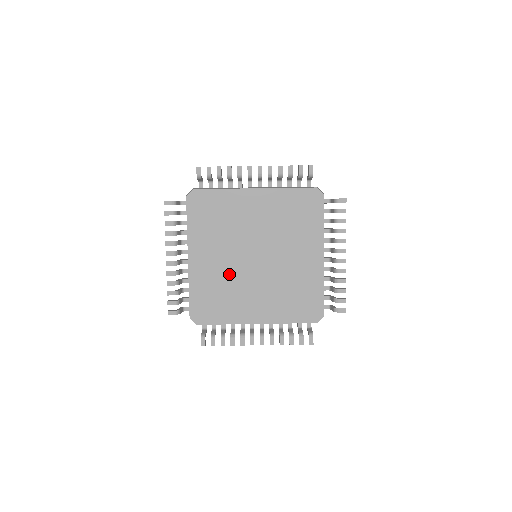
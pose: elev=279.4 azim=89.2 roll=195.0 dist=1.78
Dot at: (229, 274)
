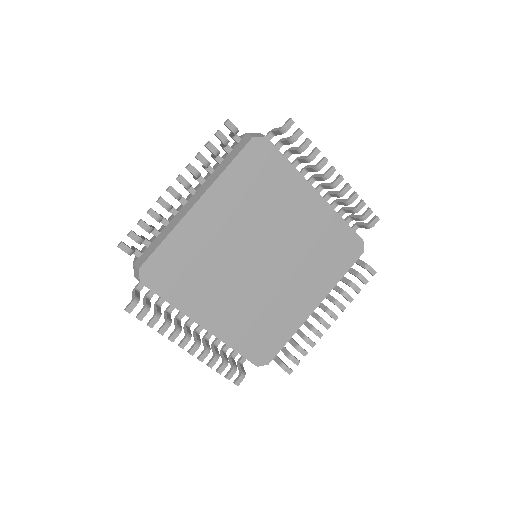
Dot at: (222, 255)
